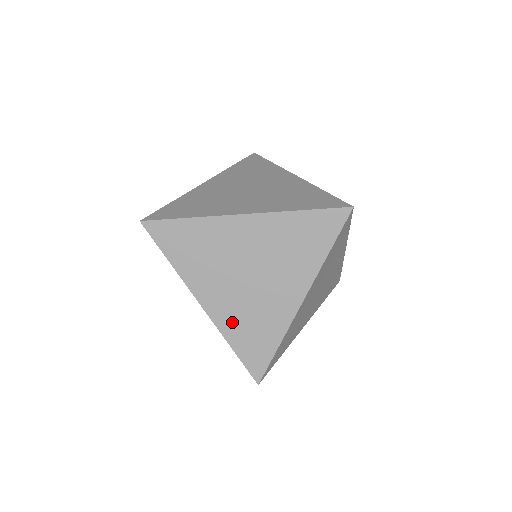
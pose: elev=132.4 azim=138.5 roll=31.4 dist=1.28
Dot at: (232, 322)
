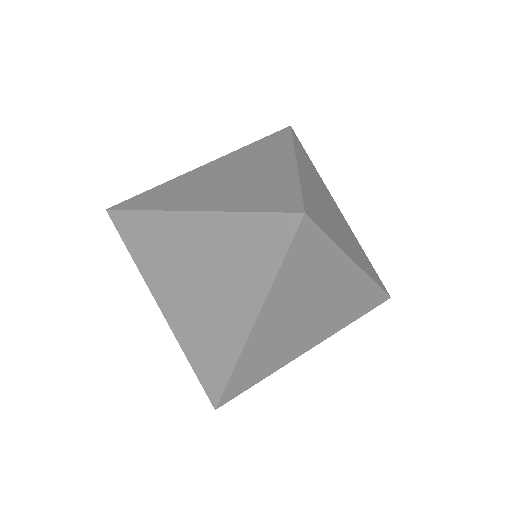
Dot at: (187, 333)
